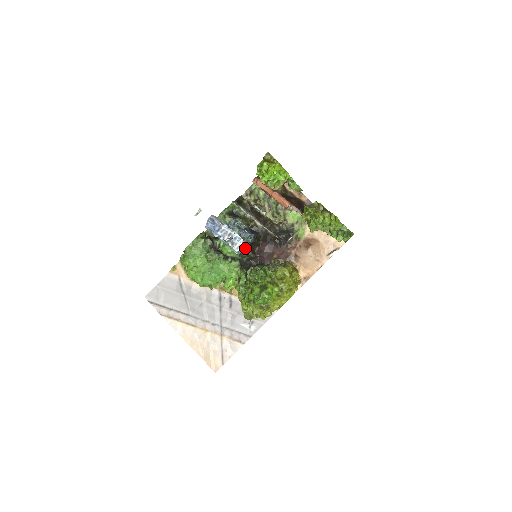
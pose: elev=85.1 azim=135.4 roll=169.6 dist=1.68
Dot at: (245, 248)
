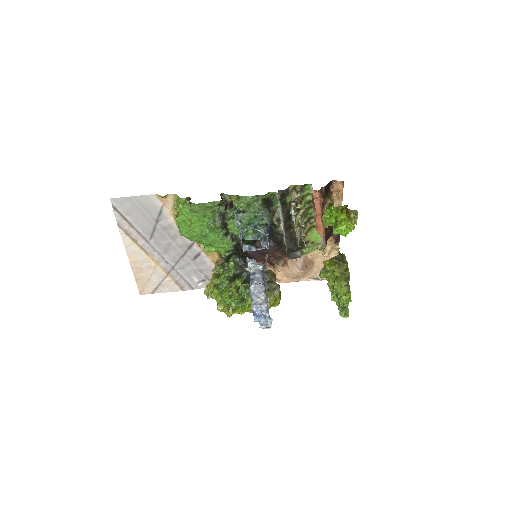
Dot at: (251, 238)
